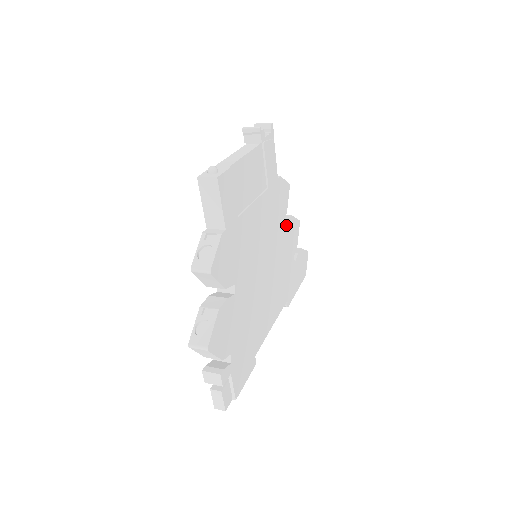
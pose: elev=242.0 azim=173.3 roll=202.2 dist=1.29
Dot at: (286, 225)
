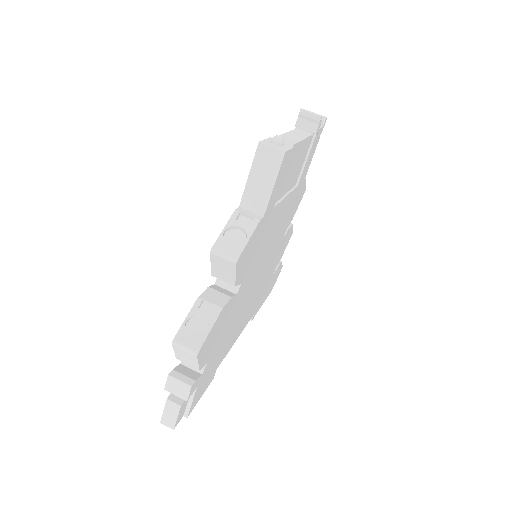
Dot at: (287, 232)
